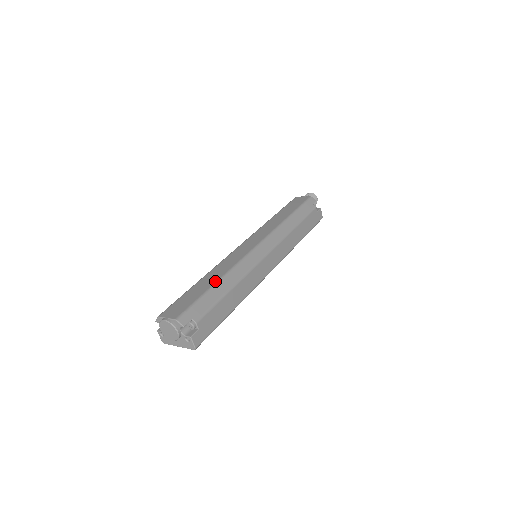
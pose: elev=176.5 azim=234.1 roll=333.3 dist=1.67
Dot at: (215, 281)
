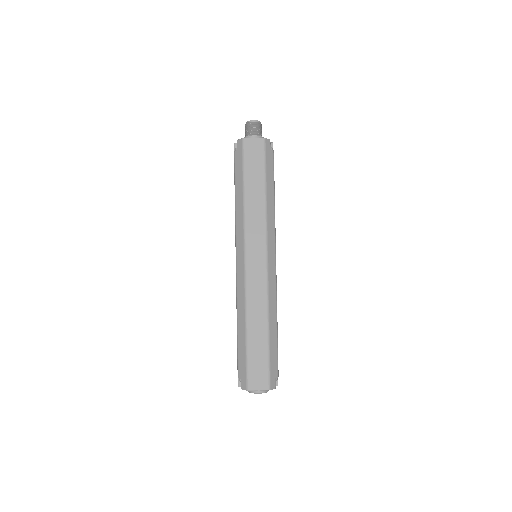
Dot at: (266, 331)
